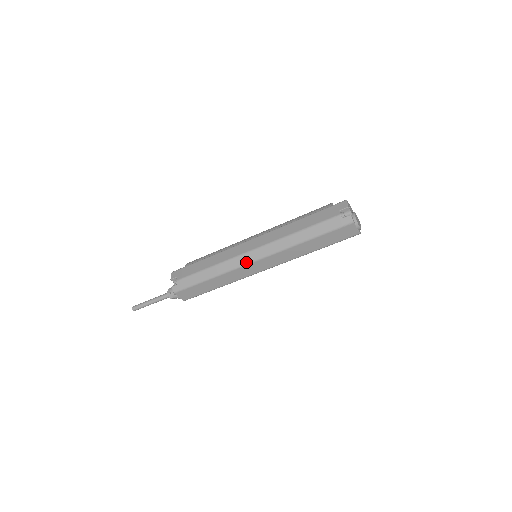
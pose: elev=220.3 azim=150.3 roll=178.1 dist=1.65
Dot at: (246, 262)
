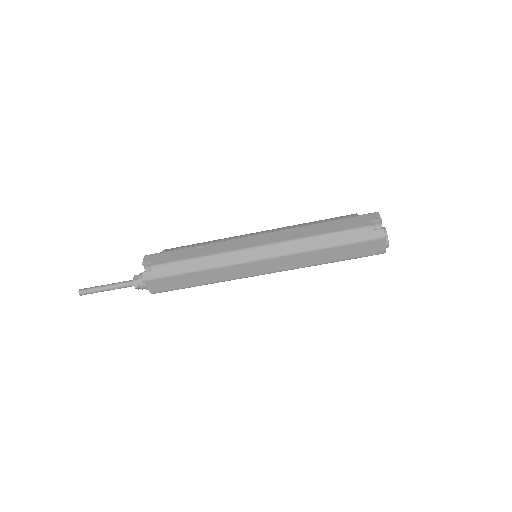
Dot at: (247, 259)
